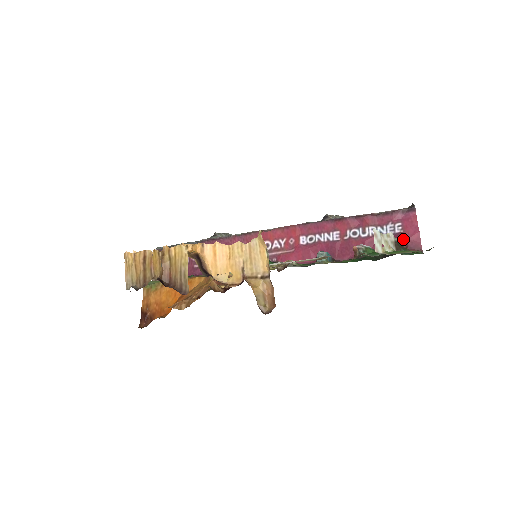
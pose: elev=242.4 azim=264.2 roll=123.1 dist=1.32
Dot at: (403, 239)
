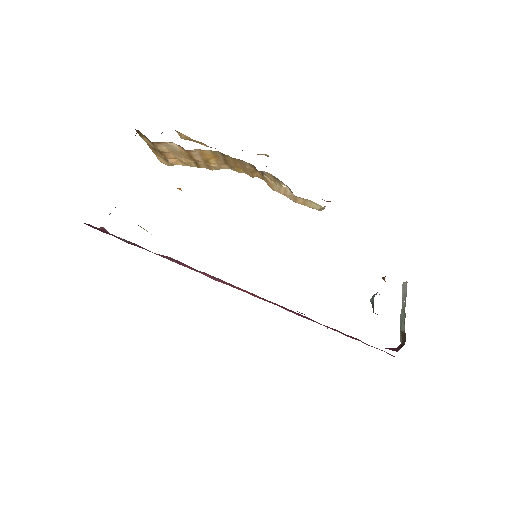
Dot at: occluded
